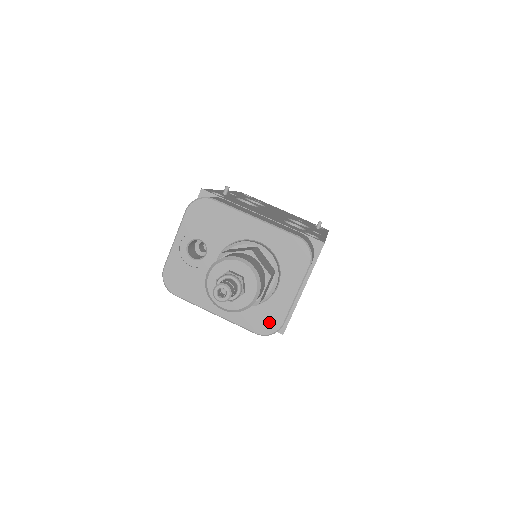
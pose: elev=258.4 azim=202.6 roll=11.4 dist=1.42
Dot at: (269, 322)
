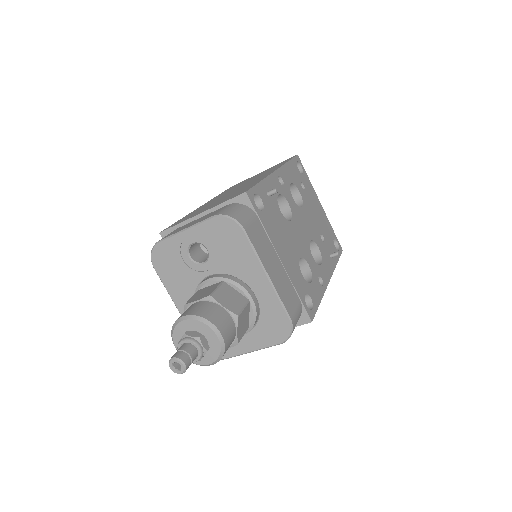
Dot at: occluded
